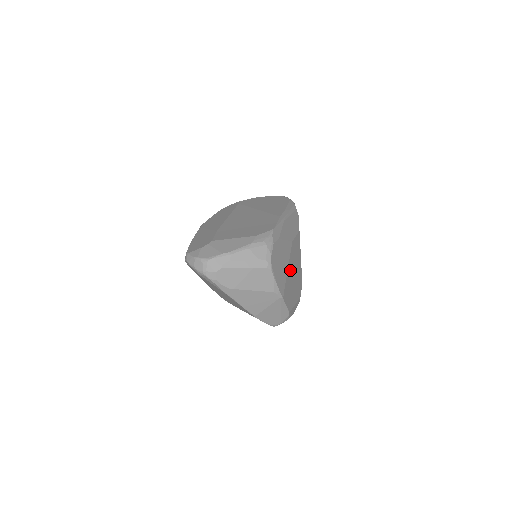
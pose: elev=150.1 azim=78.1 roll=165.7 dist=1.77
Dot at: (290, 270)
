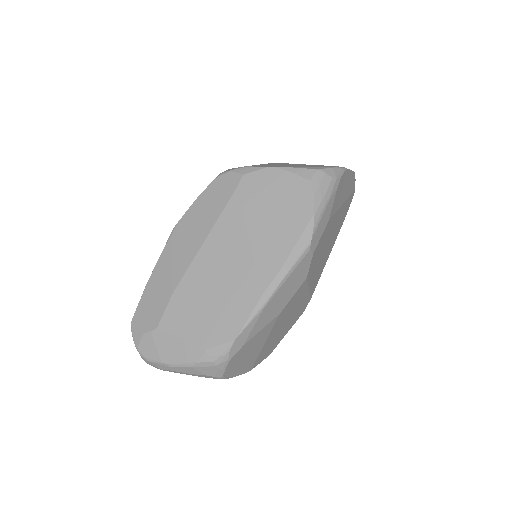
Dot at: (272, 335)
